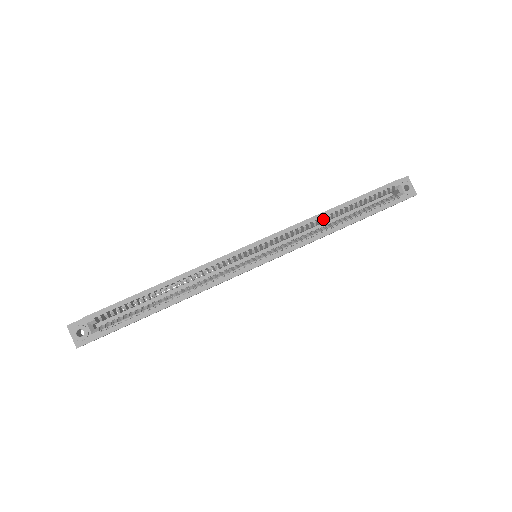
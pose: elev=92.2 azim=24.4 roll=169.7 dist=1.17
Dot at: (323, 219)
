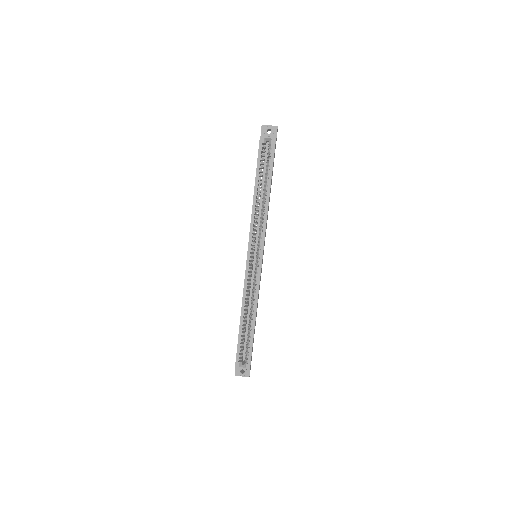
Dot at: occluded
